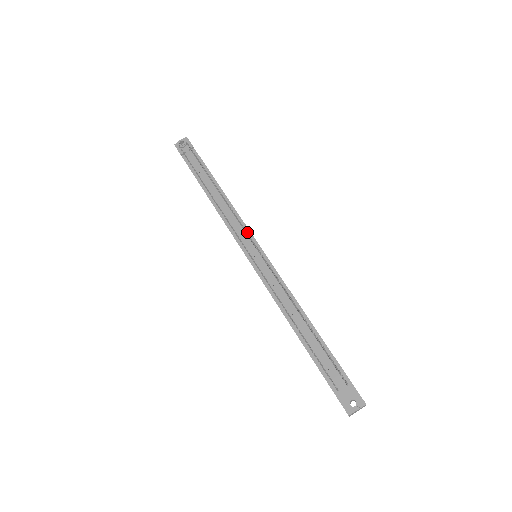
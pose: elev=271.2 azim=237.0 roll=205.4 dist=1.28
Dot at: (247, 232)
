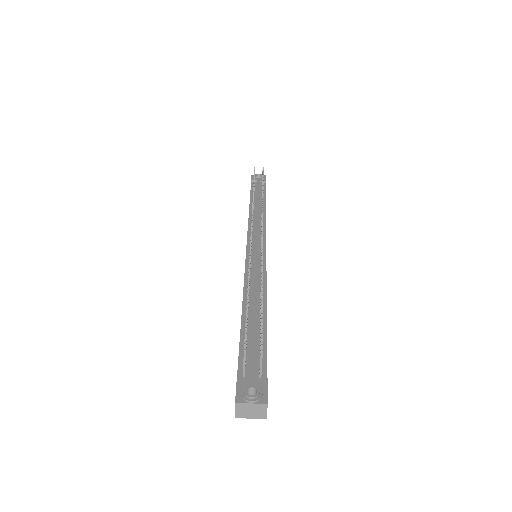
Dot at: occluded
